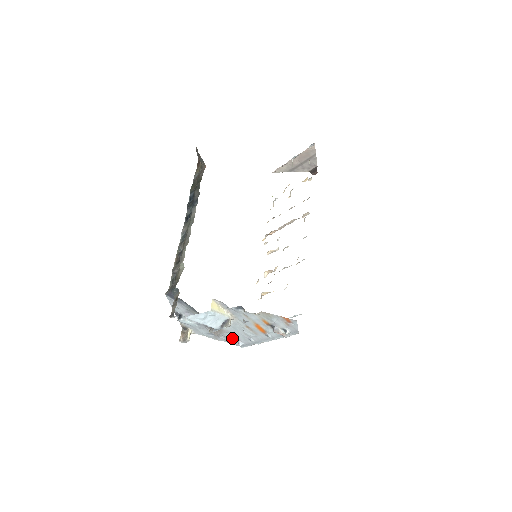
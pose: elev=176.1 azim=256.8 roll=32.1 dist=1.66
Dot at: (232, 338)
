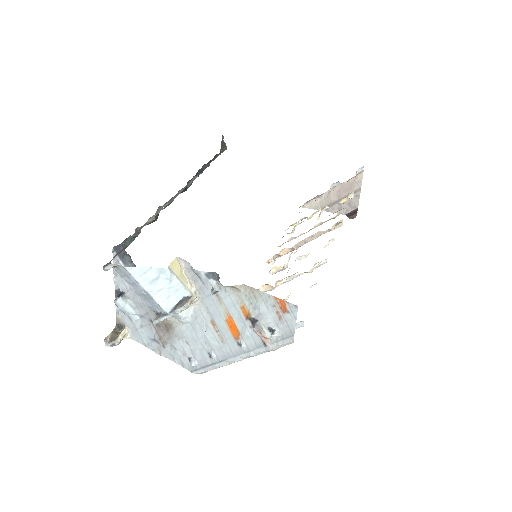
Dot at: (183, 351)
